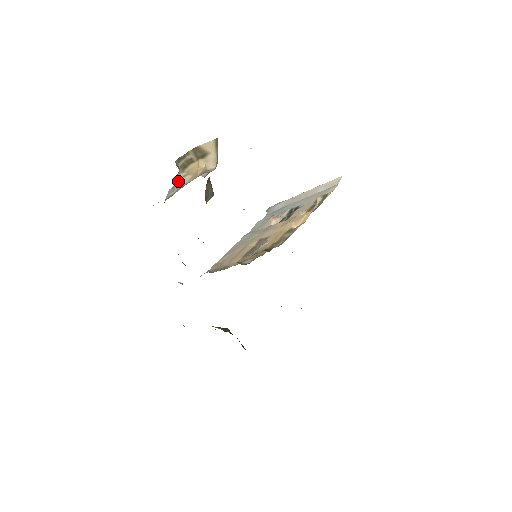
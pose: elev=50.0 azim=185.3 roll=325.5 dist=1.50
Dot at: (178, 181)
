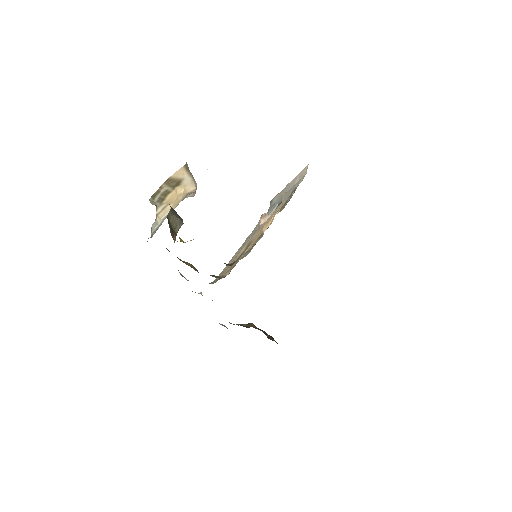
Dot at: (160, 214)
